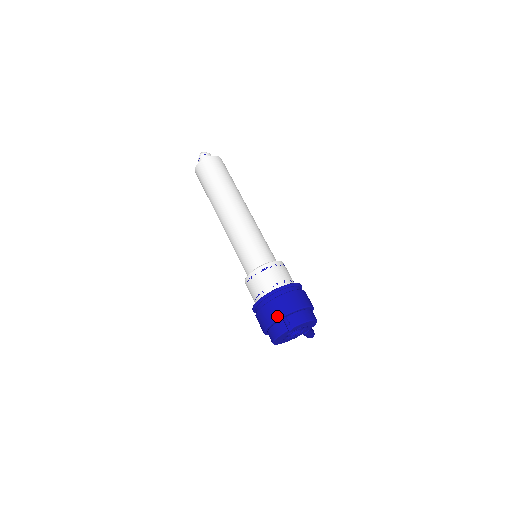
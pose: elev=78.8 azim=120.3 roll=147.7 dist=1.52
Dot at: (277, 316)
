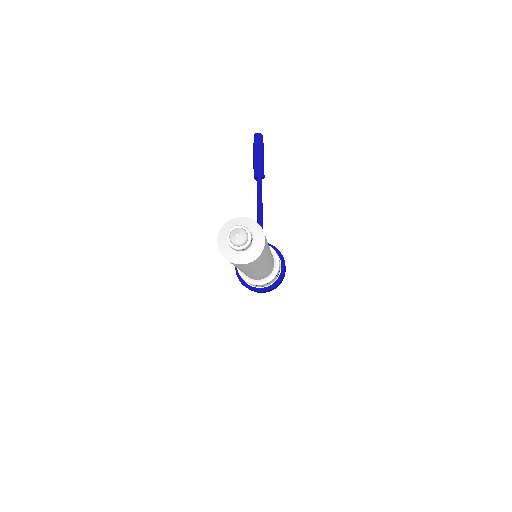
Dot at: occluded
